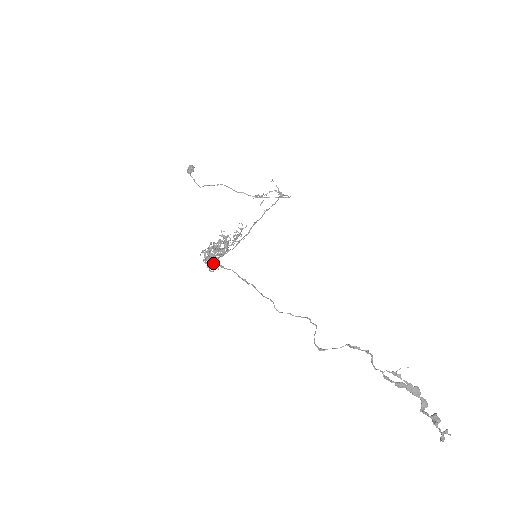
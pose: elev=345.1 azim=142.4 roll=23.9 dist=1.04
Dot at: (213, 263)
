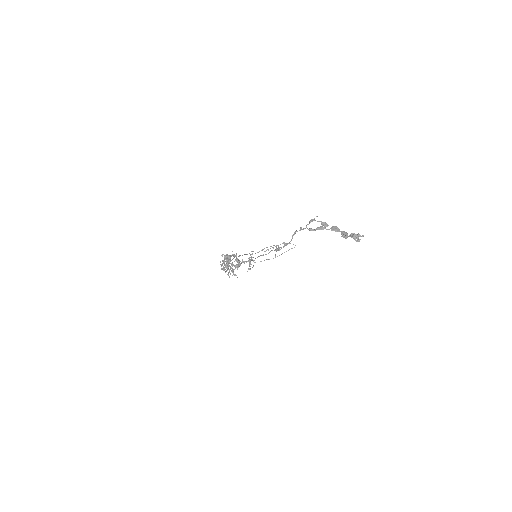
Dot at: (223, 262)
